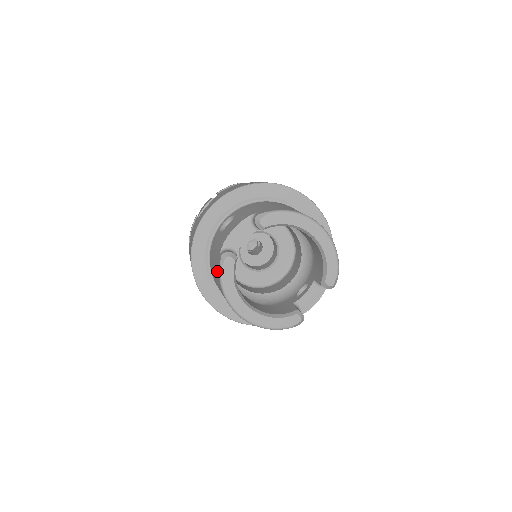
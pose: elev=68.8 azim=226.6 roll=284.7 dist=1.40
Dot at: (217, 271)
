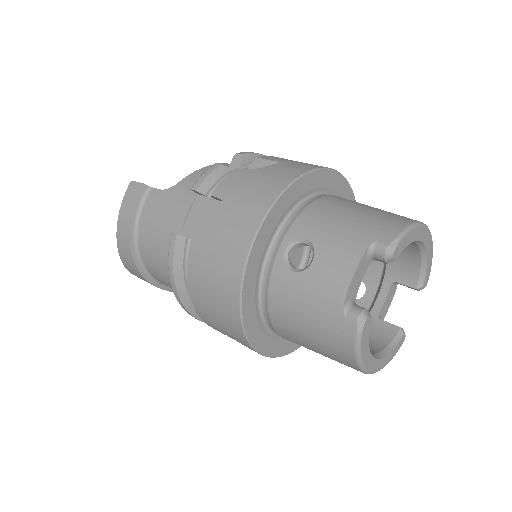
Dot at: (339, 337)
